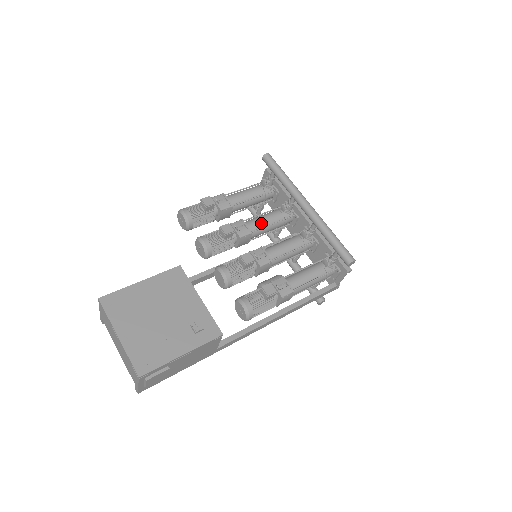
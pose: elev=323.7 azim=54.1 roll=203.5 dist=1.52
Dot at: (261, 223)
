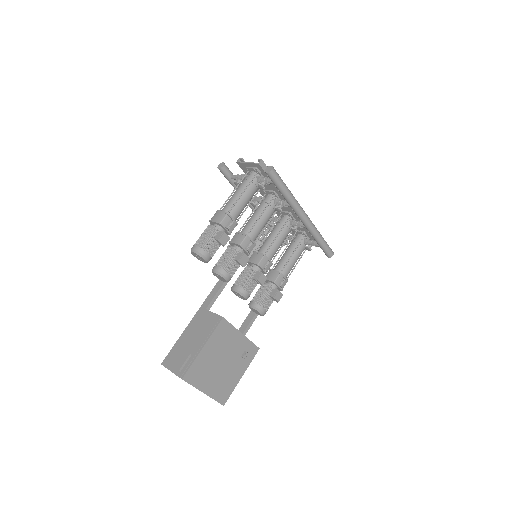
Dot at: (261, 230)
